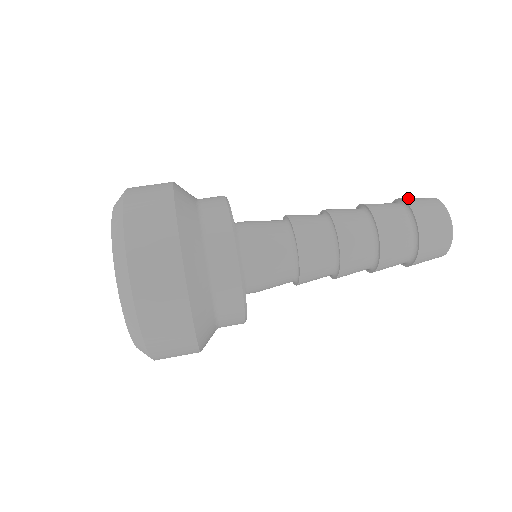
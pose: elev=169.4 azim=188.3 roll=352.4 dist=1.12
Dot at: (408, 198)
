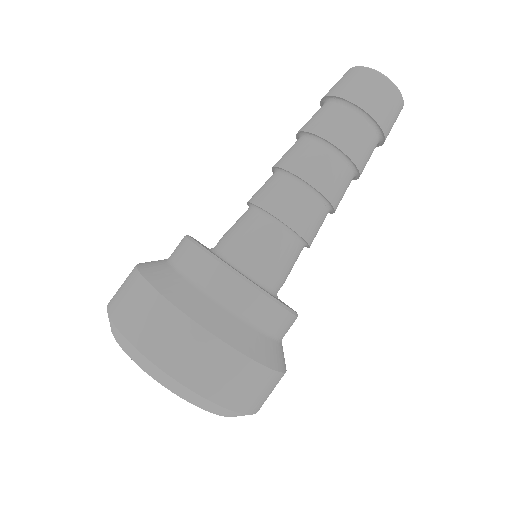
Dot at: (361, 97)
